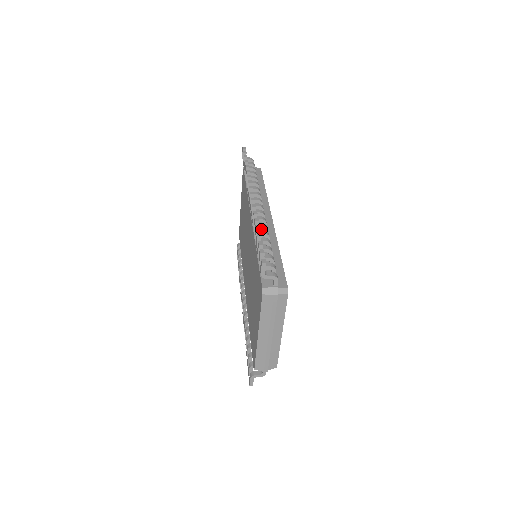
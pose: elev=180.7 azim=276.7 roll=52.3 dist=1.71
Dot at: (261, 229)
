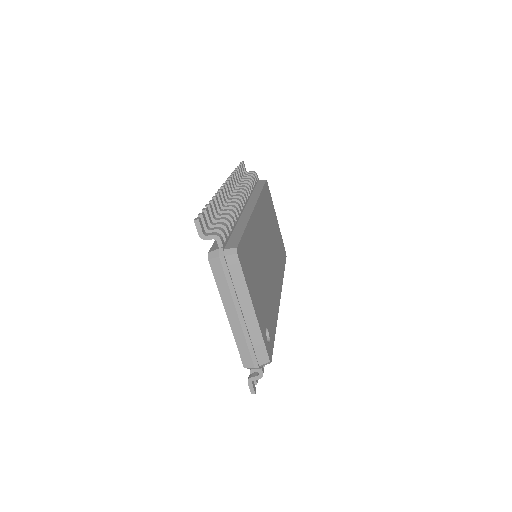
Dot at: occluded
